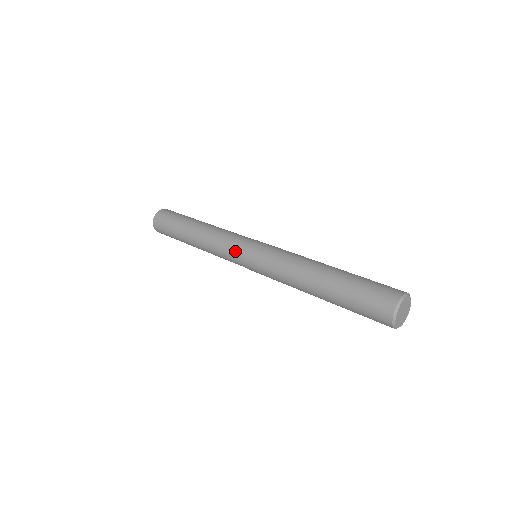
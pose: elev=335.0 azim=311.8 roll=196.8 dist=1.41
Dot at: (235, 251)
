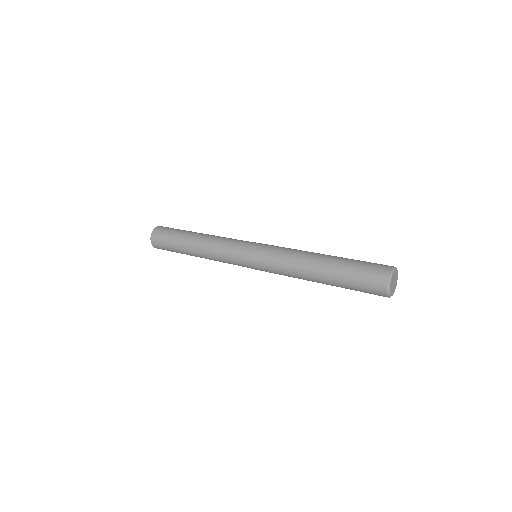
Dot at: (240, 246)
